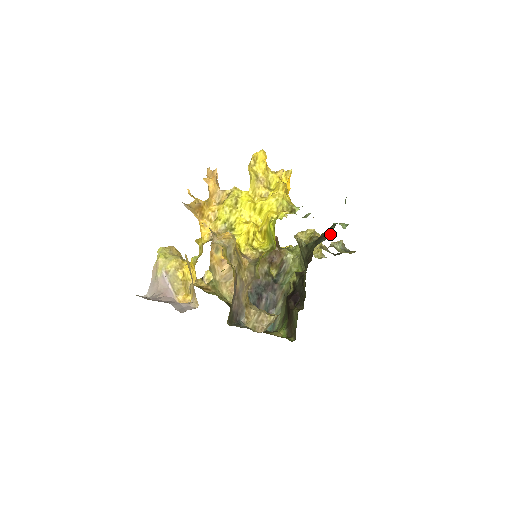
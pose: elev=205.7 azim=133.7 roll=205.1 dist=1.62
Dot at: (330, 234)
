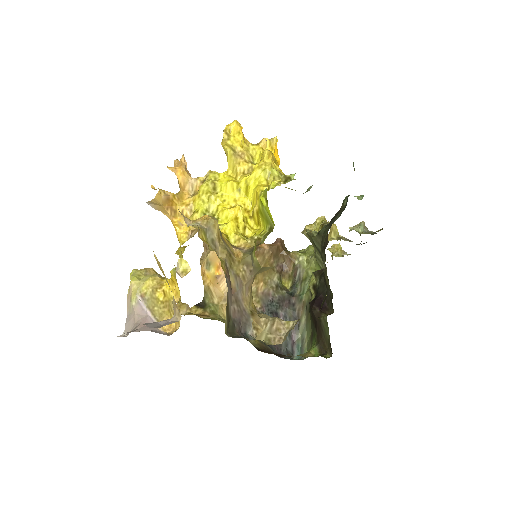
Dot at: (344, 207)
